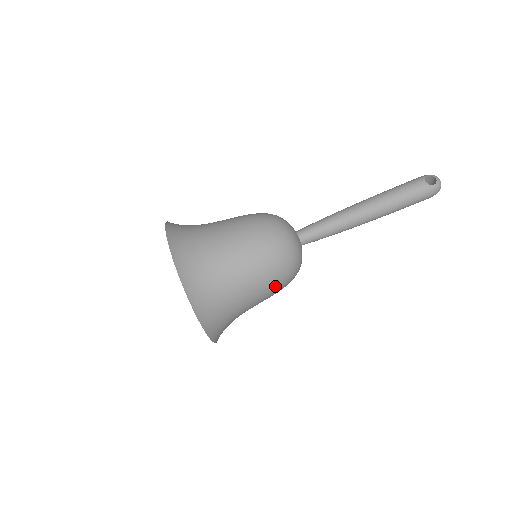
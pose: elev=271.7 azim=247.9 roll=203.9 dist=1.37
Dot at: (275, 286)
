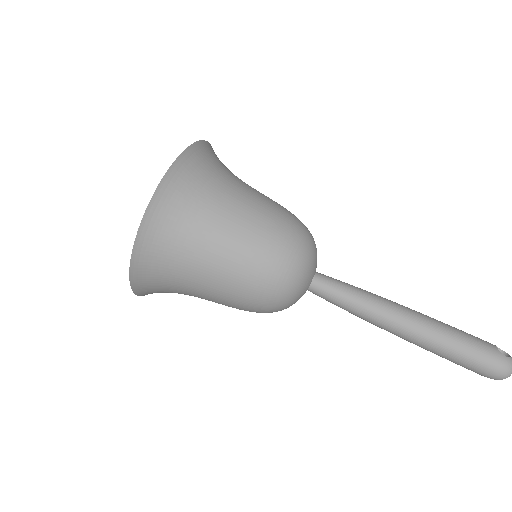
Dot at: (254, 263)
